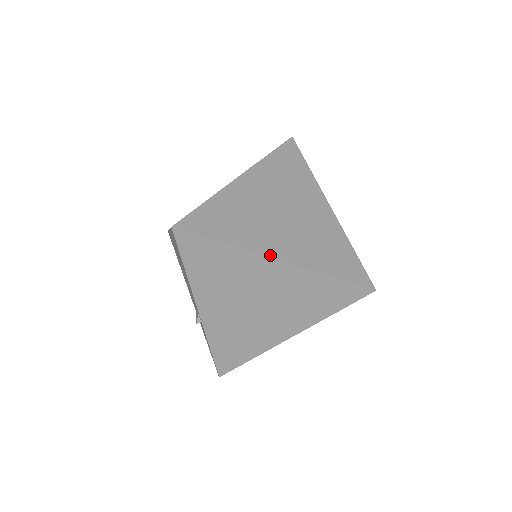
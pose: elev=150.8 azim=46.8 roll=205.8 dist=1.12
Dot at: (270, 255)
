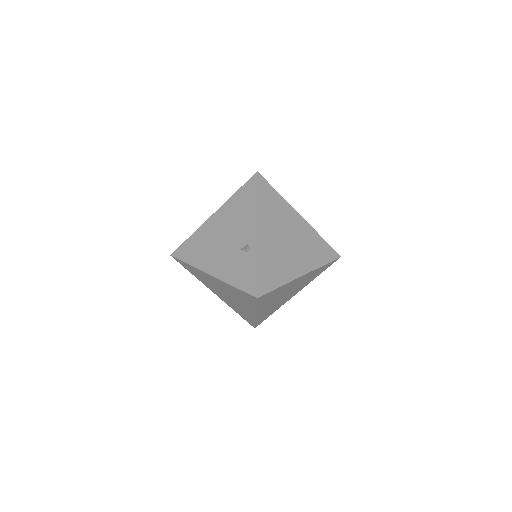
Dot at: (296, 212)
